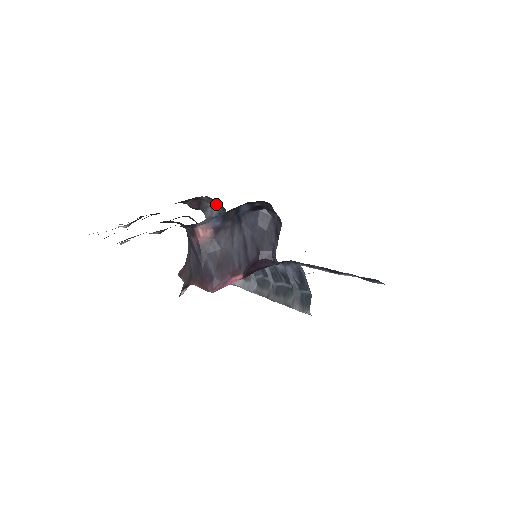
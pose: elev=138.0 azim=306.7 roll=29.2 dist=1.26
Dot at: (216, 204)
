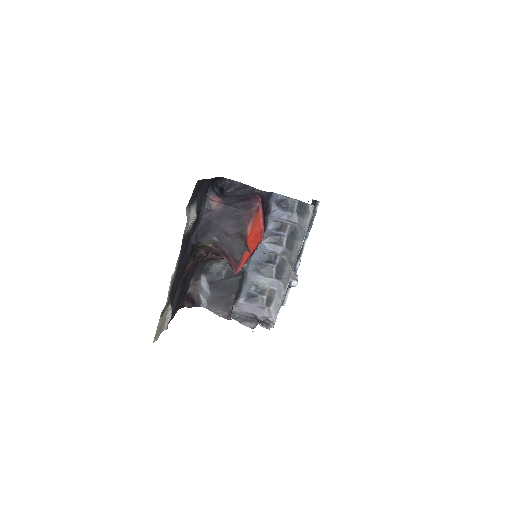
Dot at: (201, 282)
